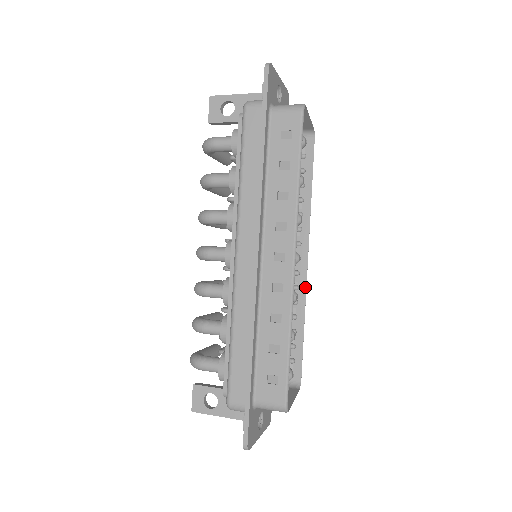
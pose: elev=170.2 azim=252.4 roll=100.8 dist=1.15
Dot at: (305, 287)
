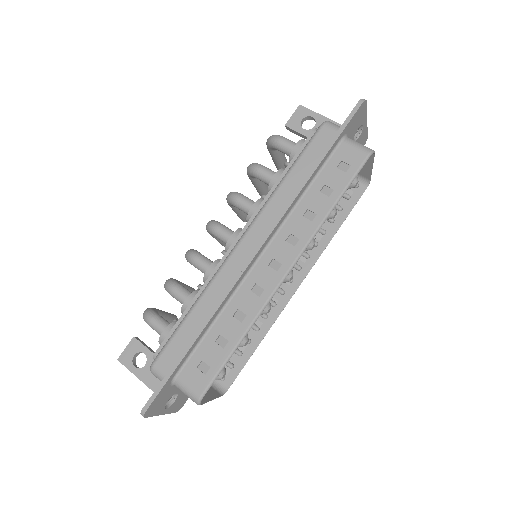
Dot at: (282, 309)
